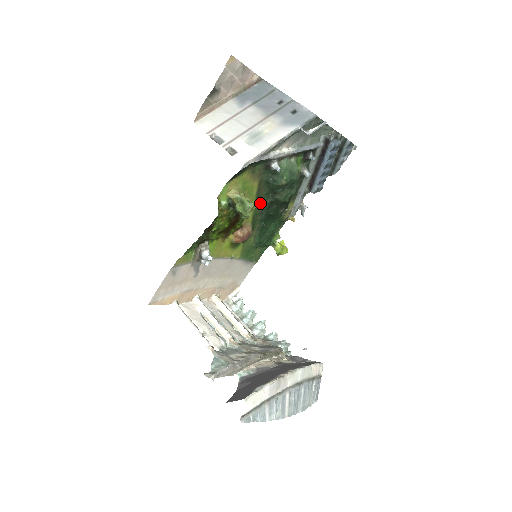
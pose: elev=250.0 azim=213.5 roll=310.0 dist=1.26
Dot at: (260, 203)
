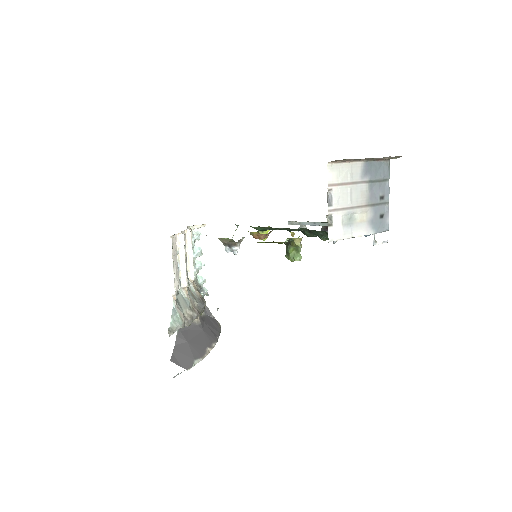
Dot at: (295, 229)
